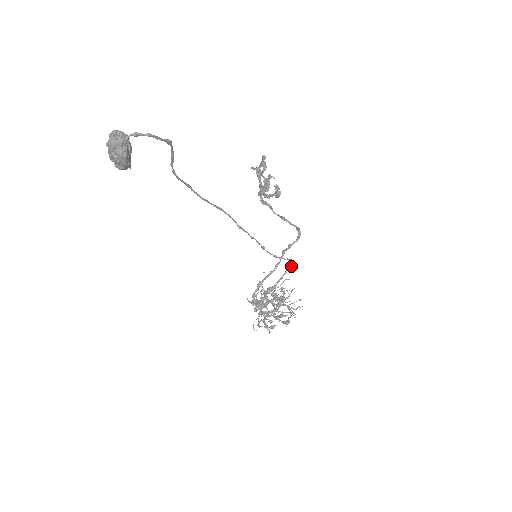
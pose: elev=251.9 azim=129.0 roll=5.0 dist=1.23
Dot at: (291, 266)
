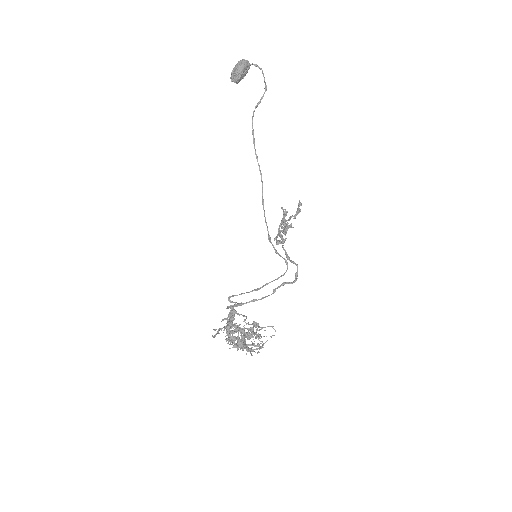
Dot at: (284, 274)
